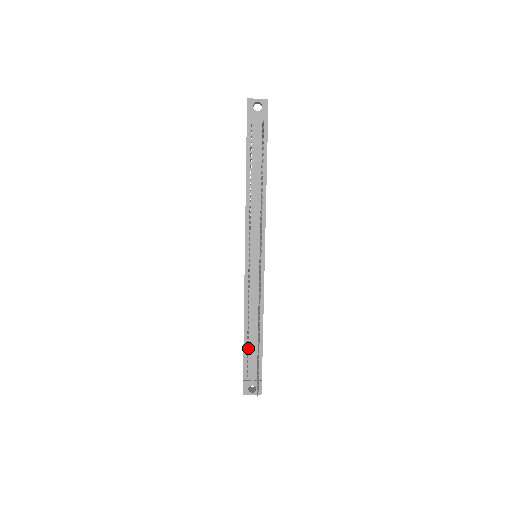
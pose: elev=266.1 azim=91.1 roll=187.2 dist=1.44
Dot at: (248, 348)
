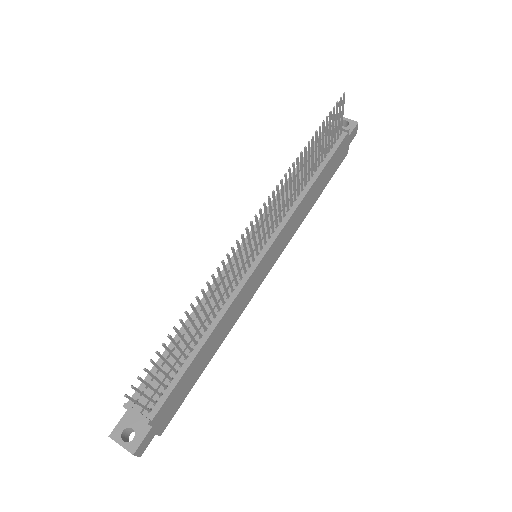
Dot at: (167, 358)
